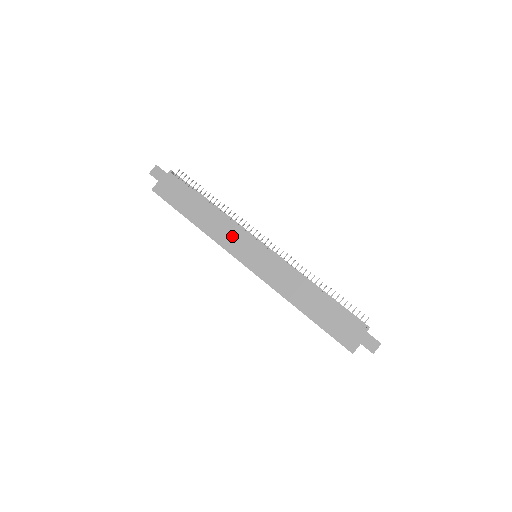
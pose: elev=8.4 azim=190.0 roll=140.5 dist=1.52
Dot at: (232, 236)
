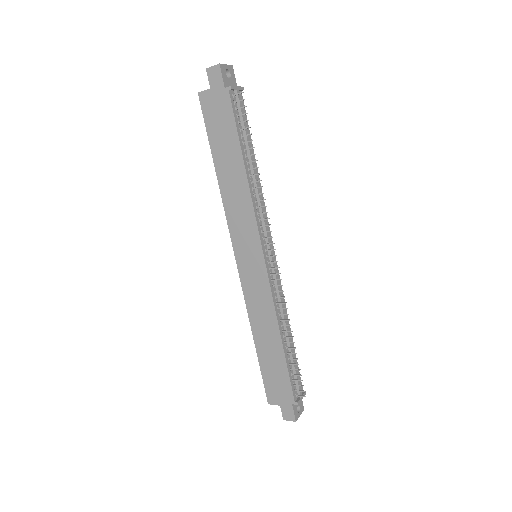
Dot at: (243, 222)
